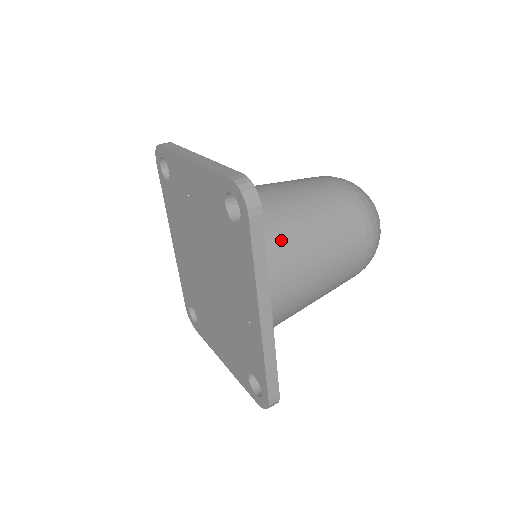
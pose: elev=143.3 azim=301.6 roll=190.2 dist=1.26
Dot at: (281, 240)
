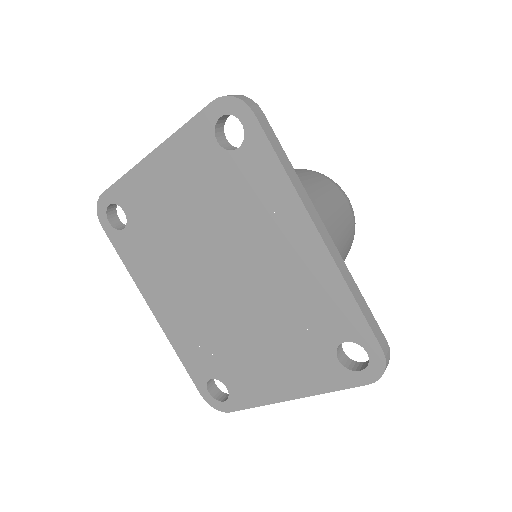
Dot at: occluded
